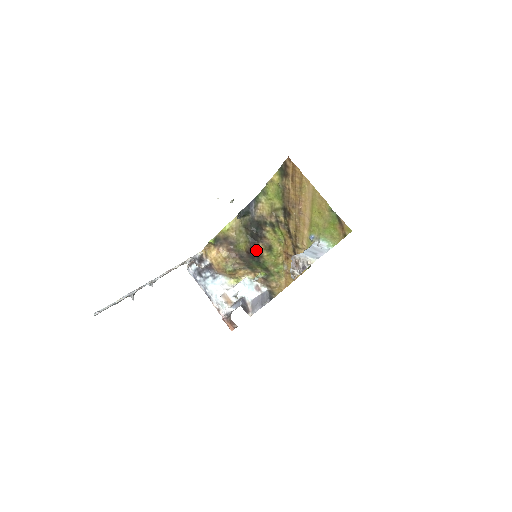
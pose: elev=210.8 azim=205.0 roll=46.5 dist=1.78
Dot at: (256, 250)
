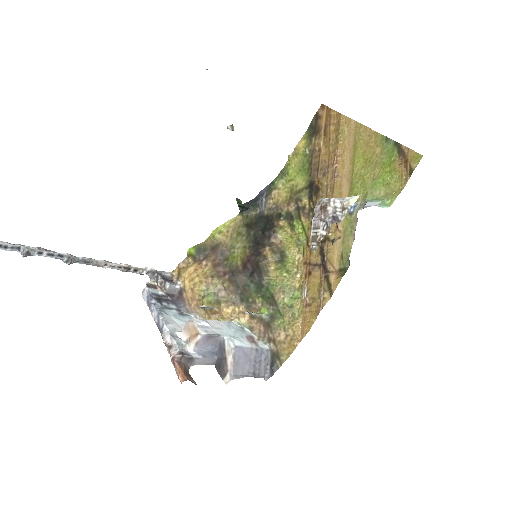
Dot at: (258, 259)
